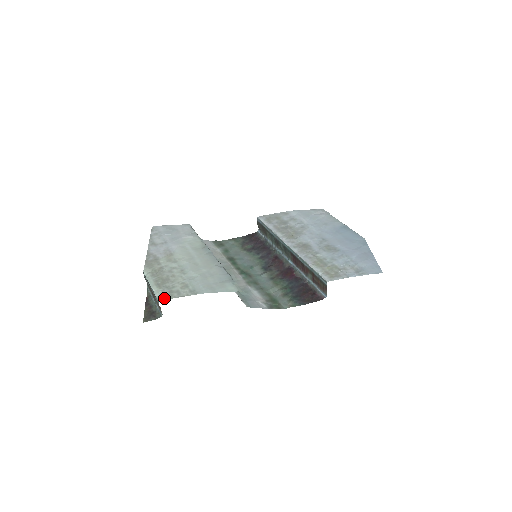
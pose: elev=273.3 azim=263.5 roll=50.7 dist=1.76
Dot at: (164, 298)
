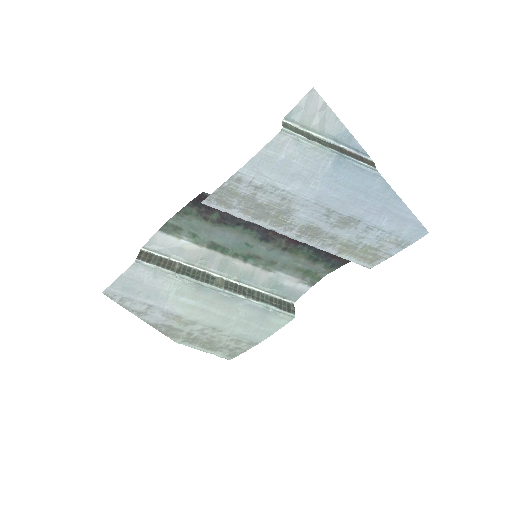
Dot at: (232, 357)
